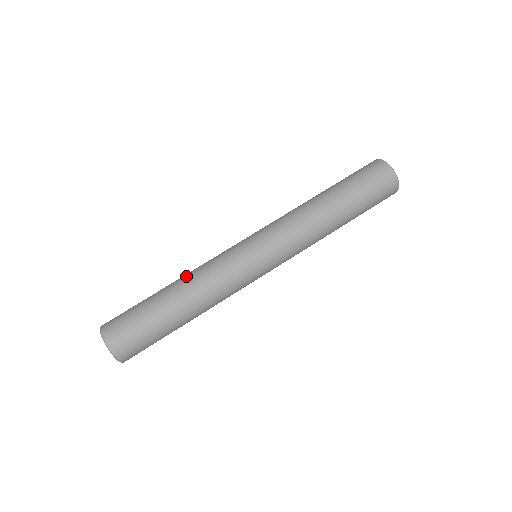
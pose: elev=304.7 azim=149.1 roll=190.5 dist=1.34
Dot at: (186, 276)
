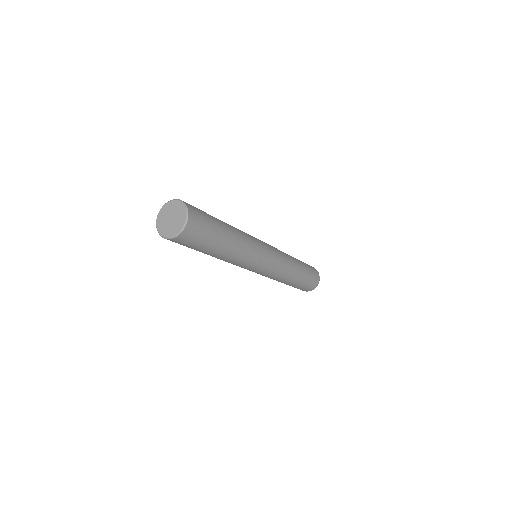
Dot at: occluded
